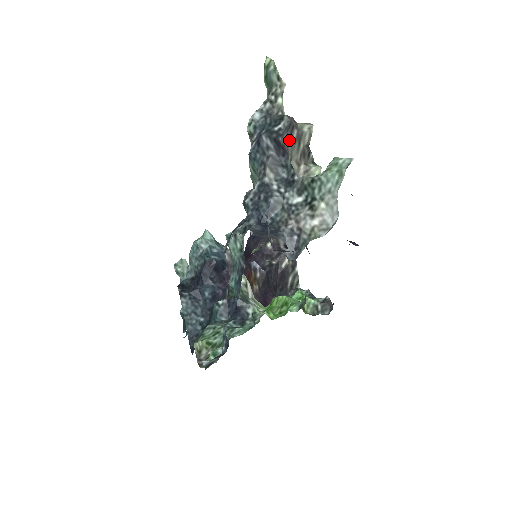
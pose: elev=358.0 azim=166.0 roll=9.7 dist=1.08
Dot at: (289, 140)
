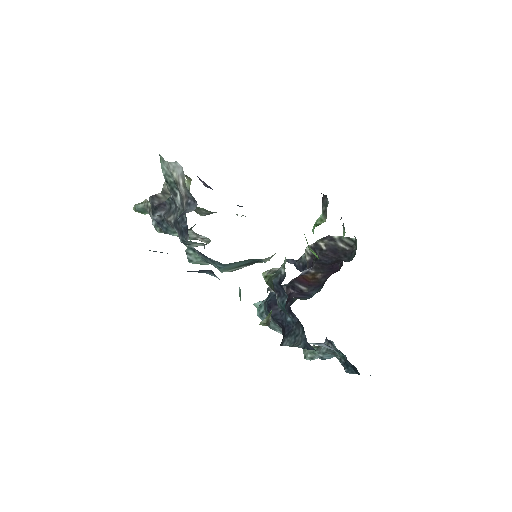
Dot at: (160, 200)
